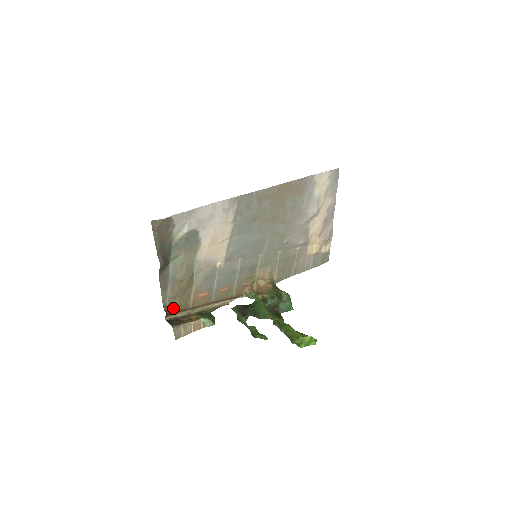
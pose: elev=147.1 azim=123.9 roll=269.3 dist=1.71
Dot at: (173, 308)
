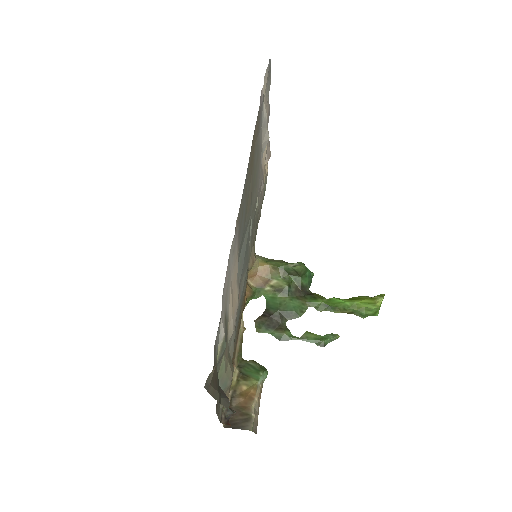
Dot at: (227, 409)
